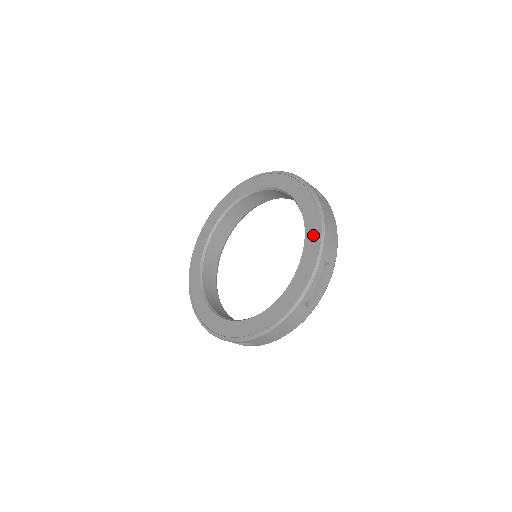
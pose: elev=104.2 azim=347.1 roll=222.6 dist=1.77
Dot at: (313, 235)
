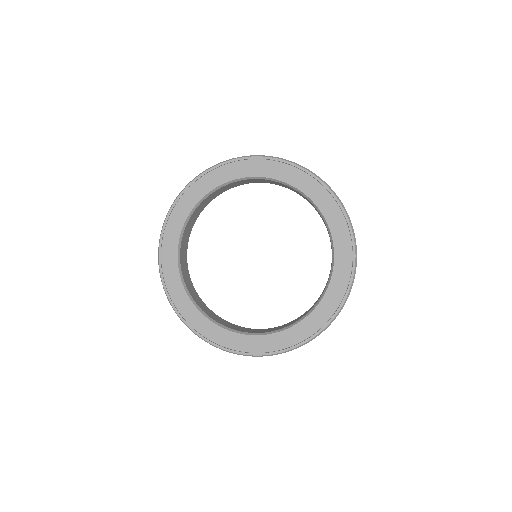
Dot at: (313, 325)
